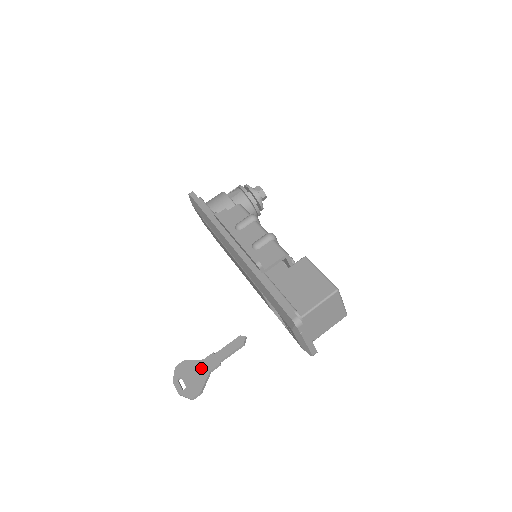
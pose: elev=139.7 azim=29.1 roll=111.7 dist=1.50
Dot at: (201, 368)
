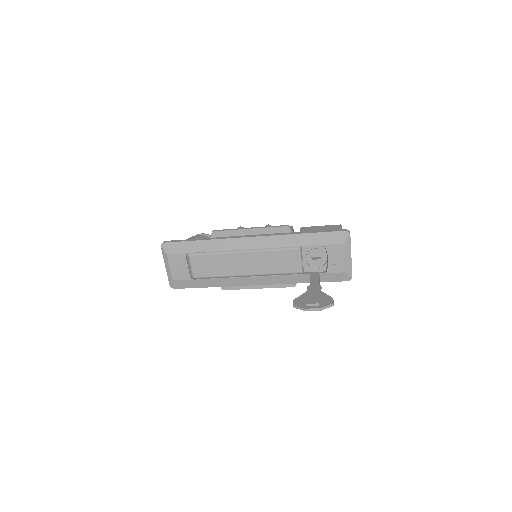
Dot at: (313, 293)
